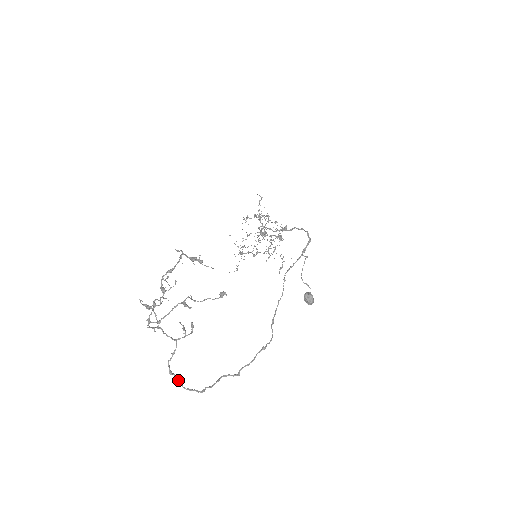
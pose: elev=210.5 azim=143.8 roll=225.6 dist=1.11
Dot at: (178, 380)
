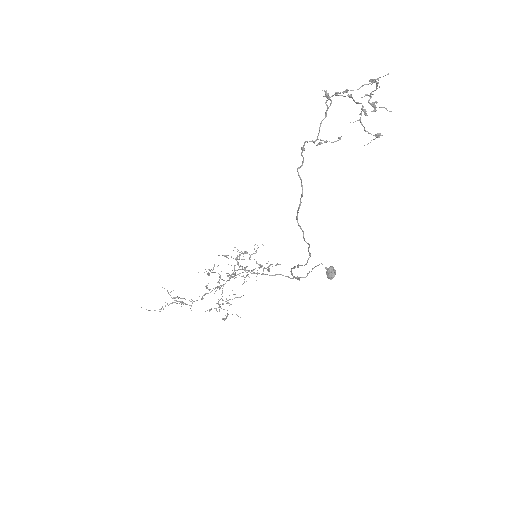
Dot at: occluded
